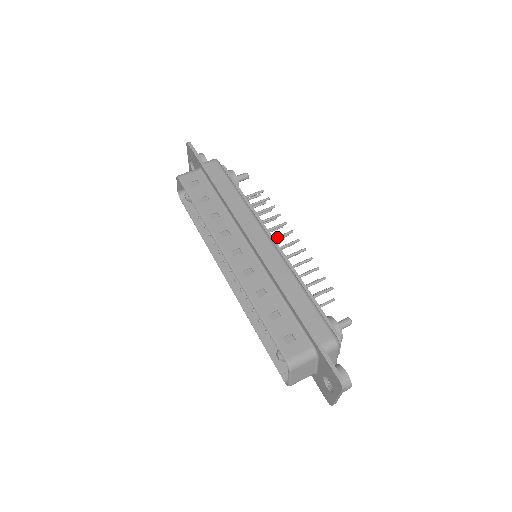
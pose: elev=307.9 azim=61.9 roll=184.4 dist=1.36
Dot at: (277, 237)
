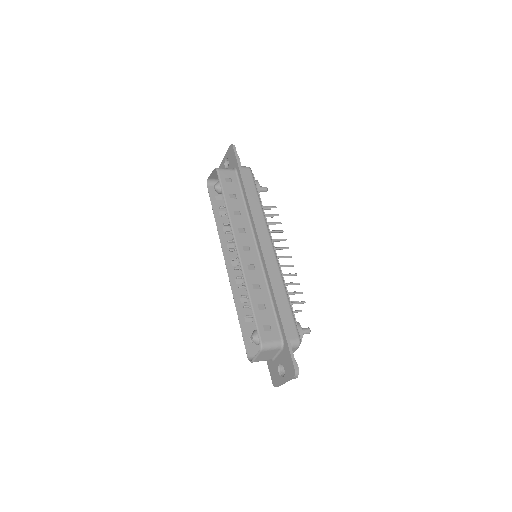
Dot at: (276, 248)
